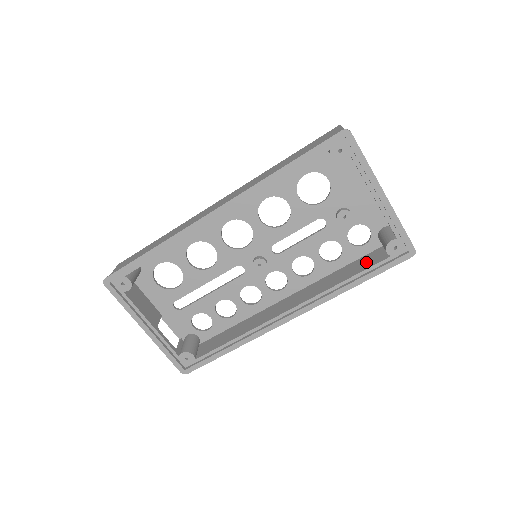
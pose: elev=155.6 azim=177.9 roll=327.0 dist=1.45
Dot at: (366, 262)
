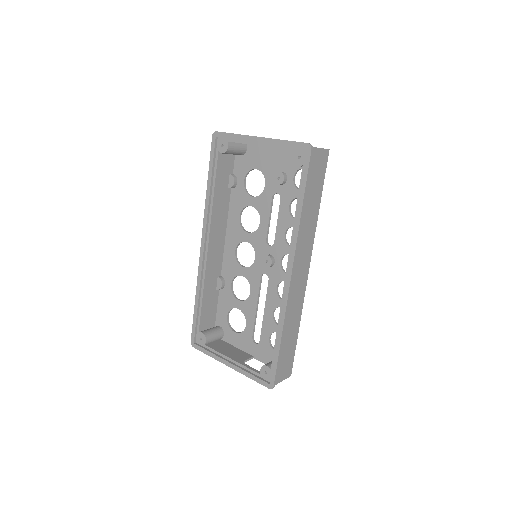
Dot at: (311, 189)
